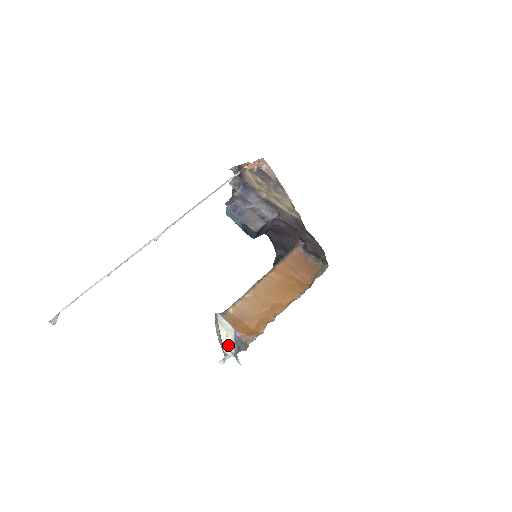
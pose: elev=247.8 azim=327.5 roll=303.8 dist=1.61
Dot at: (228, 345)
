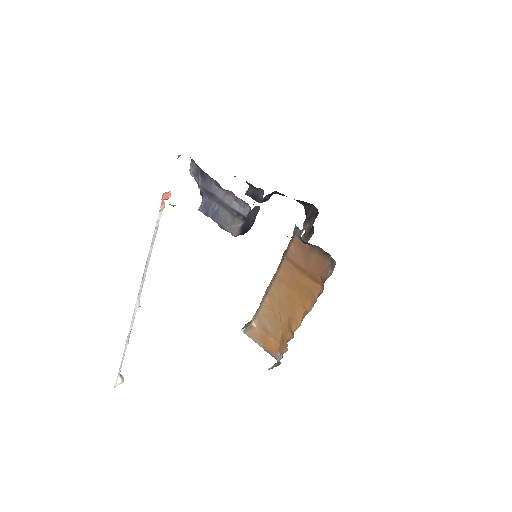
Dot at: occluded
